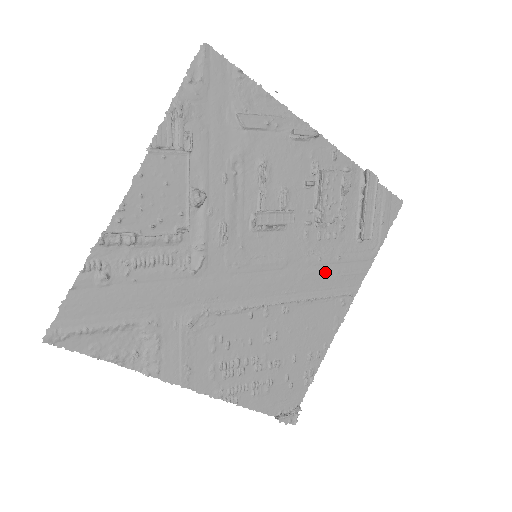
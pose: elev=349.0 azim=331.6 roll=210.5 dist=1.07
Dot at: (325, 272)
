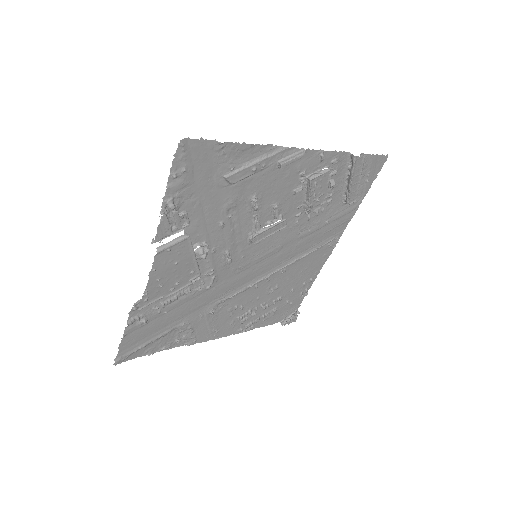
Dot at: (315, 236)
